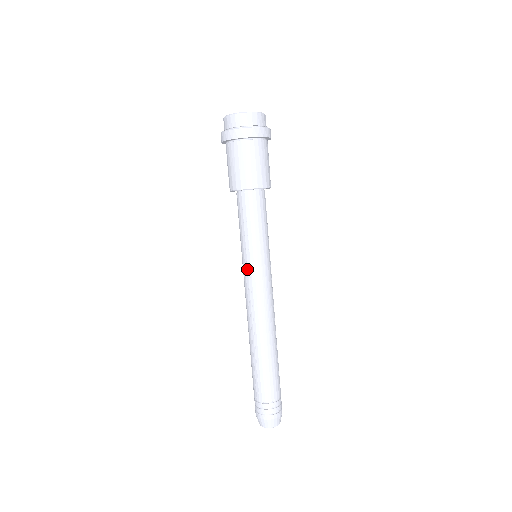
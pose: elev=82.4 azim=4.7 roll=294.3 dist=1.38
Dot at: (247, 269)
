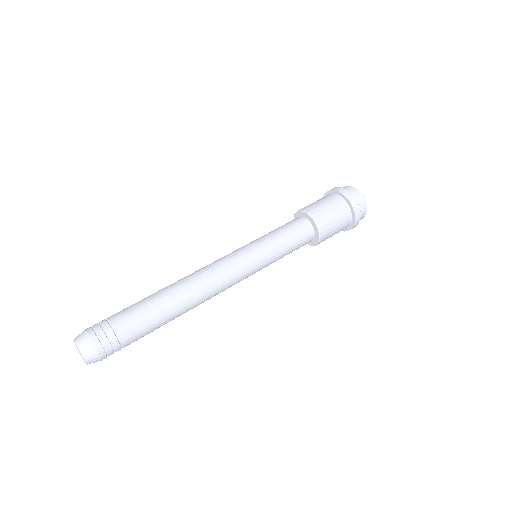
Dot at: (246, 249)
